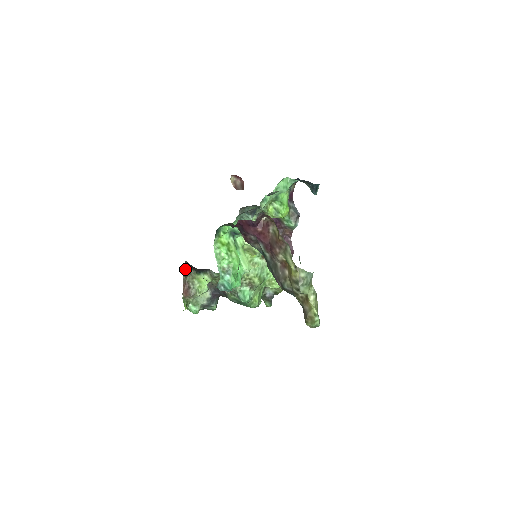
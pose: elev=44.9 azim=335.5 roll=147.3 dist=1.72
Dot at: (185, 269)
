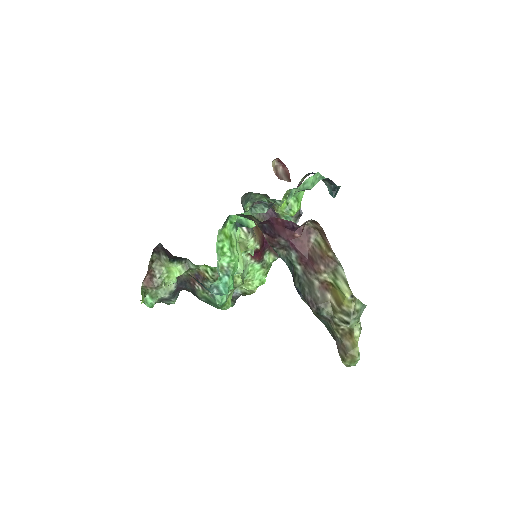
Dot at: (154, 252)
